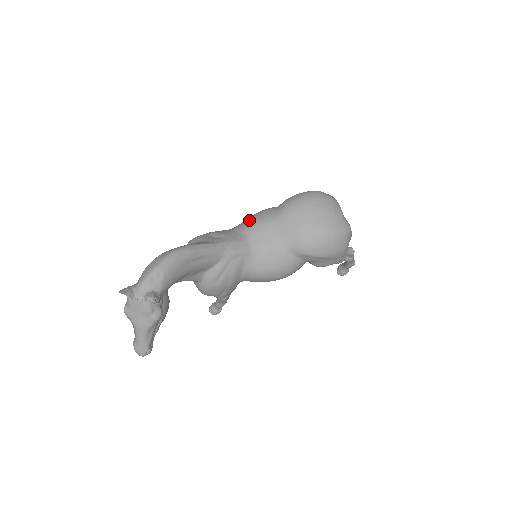
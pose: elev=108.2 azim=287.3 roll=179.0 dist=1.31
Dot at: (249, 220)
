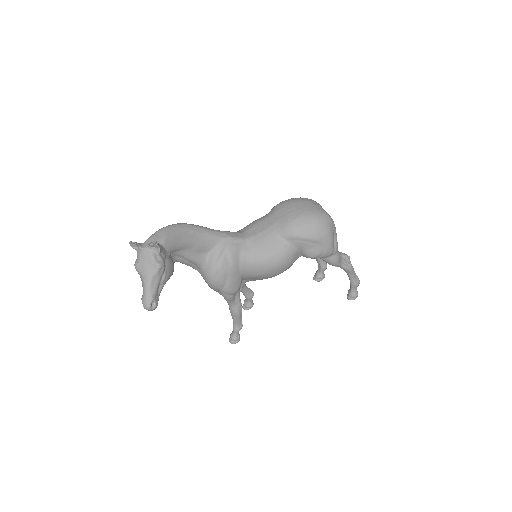
Dot at: occluded
